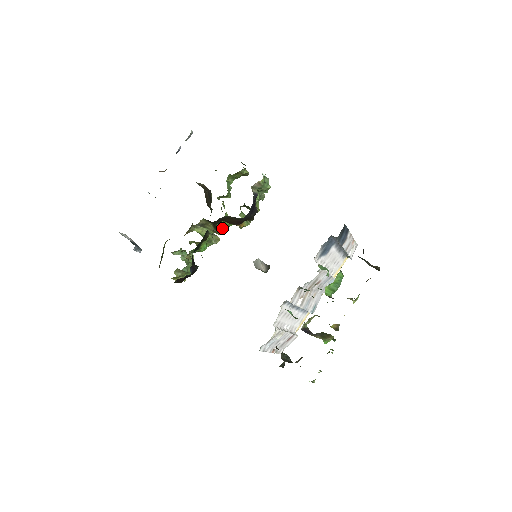
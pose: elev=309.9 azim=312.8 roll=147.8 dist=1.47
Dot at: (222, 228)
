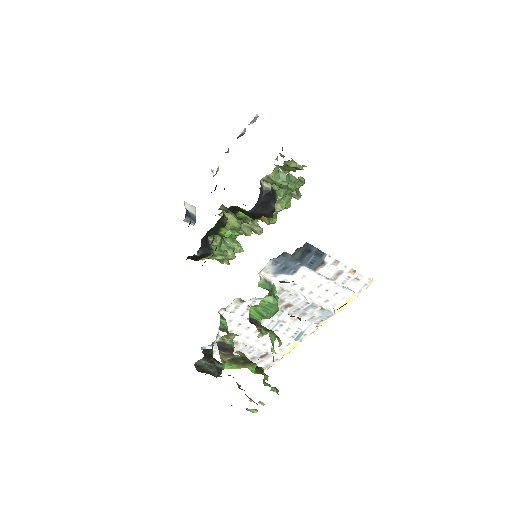
Dot at: (250, 219)
